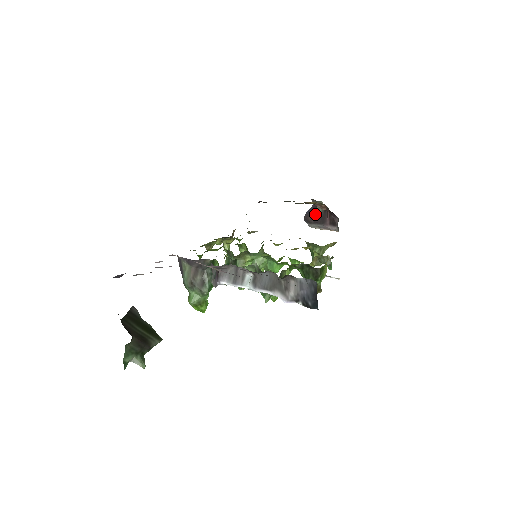
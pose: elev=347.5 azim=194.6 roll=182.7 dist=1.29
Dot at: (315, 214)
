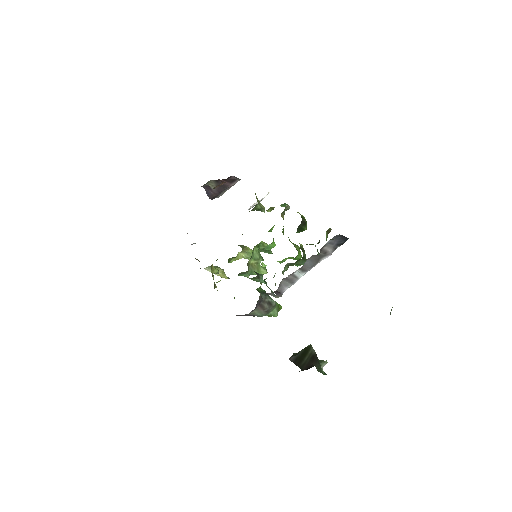
Dot at: (214, 190)
